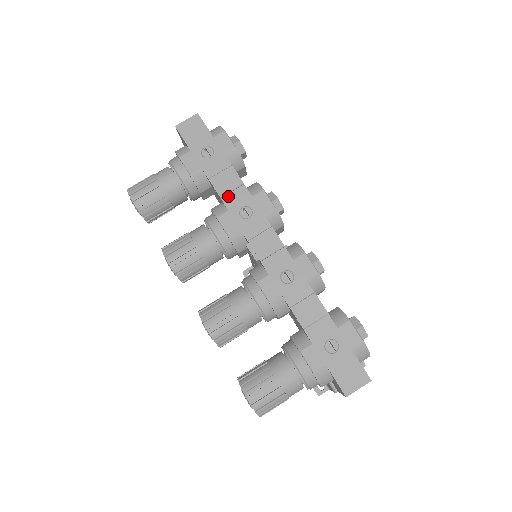
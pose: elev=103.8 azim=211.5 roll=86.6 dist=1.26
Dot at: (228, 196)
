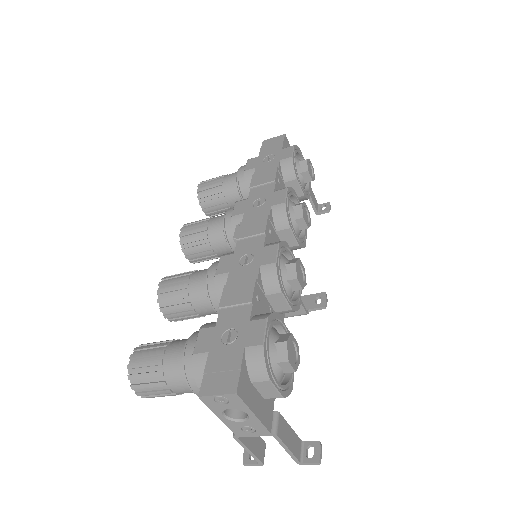
Dot at: (257, 189)
